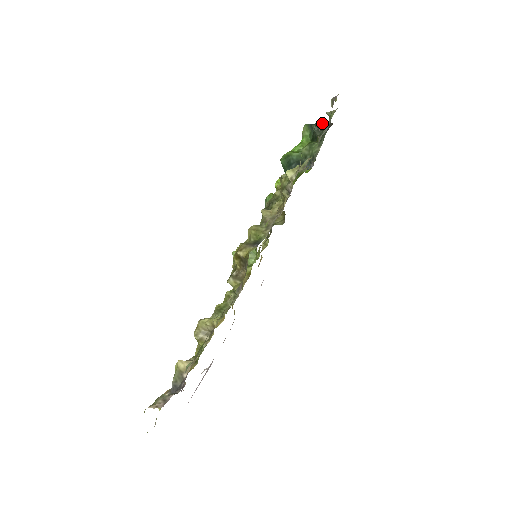
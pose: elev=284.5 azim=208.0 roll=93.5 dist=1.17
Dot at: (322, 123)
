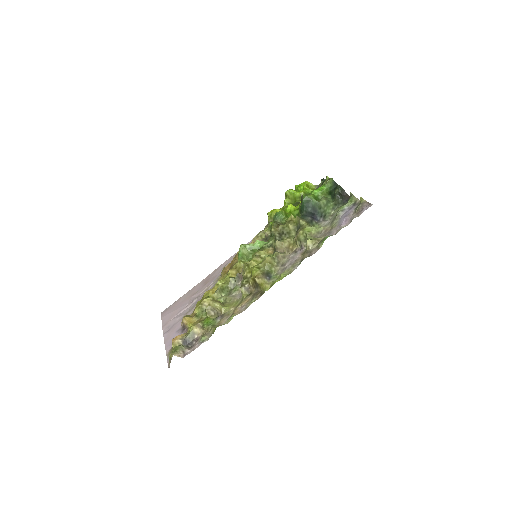
Dot at: (343, 190)
